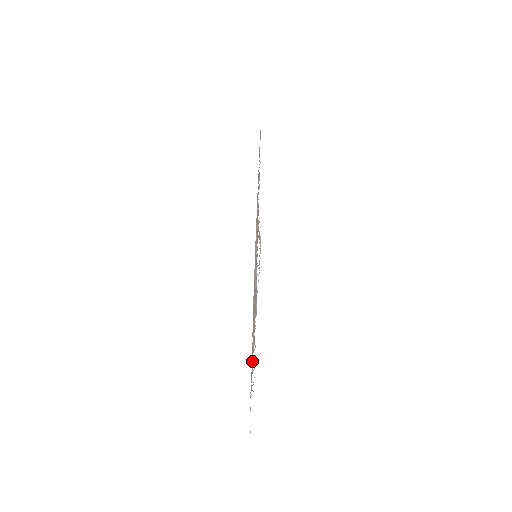
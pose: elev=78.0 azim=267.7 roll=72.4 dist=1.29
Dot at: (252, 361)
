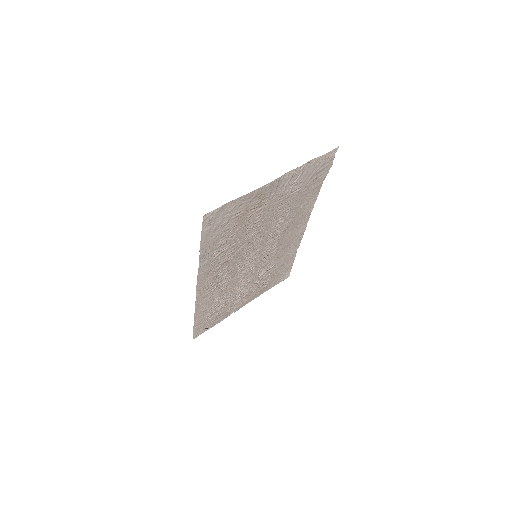
Dot at: (237, 221)
